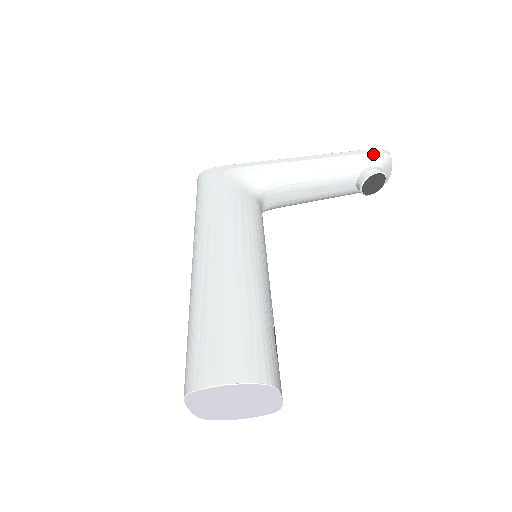
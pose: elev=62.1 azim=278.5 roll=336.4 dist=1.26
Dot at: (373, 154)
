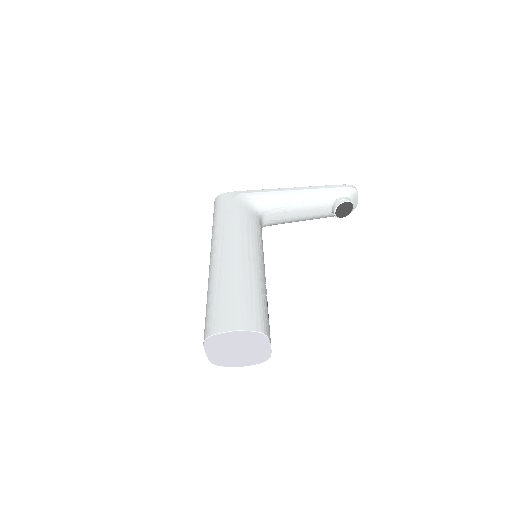
Dot at: (344, 188)
